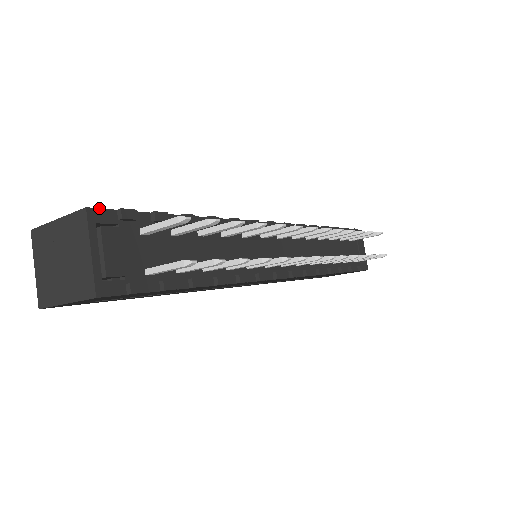
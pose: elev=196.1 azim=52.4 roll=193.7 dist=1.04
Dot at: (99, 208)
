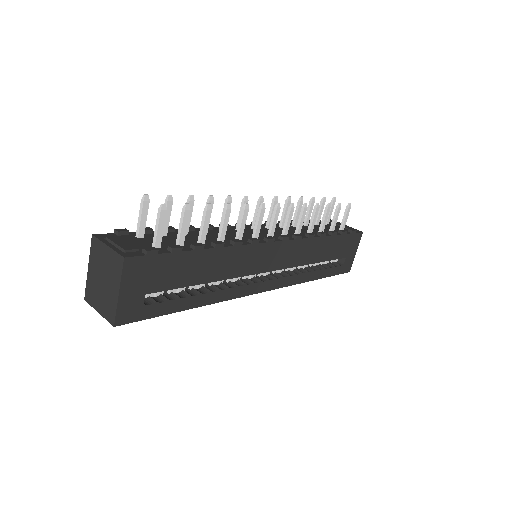
Dot at: (101, 234)
